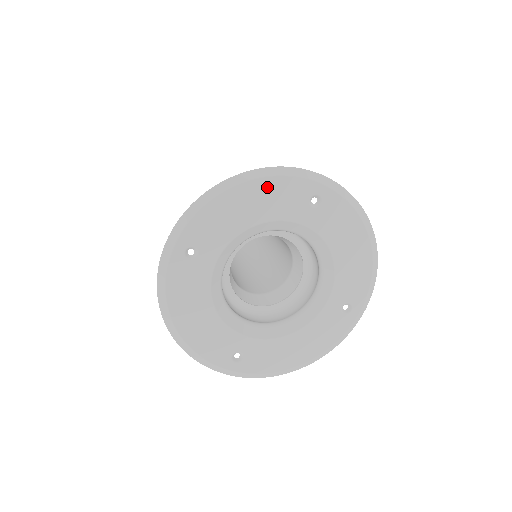
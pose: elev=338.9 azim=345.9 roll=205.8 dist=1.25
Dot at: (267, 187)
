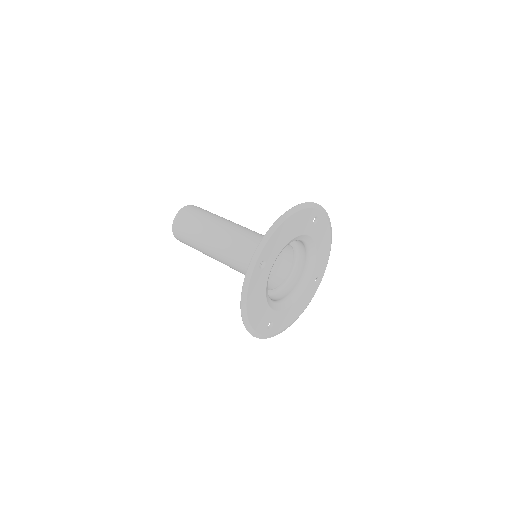
Dot at: (299, 216)
